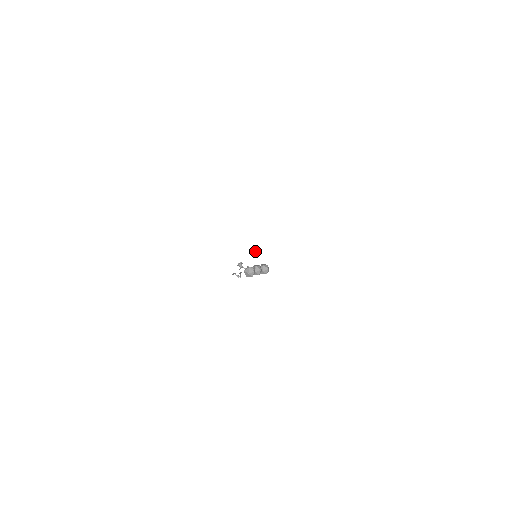
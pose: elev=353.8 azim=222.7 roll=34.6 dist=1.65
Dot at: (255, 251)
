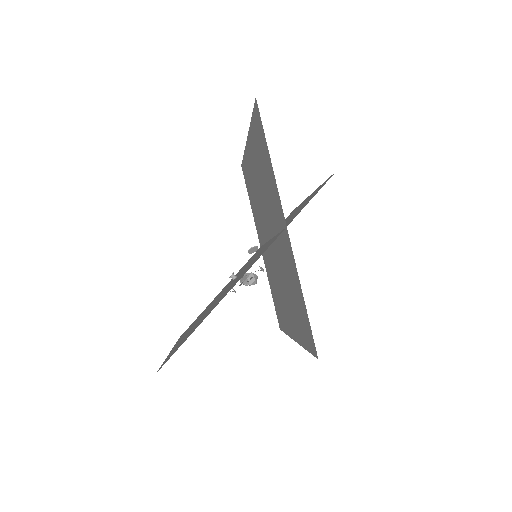
Dot at: (249, 252)
